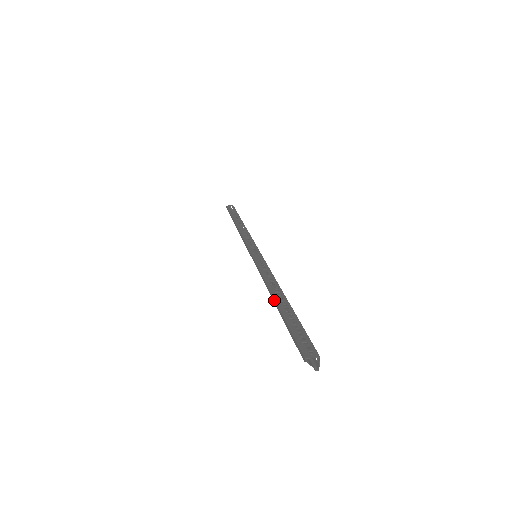
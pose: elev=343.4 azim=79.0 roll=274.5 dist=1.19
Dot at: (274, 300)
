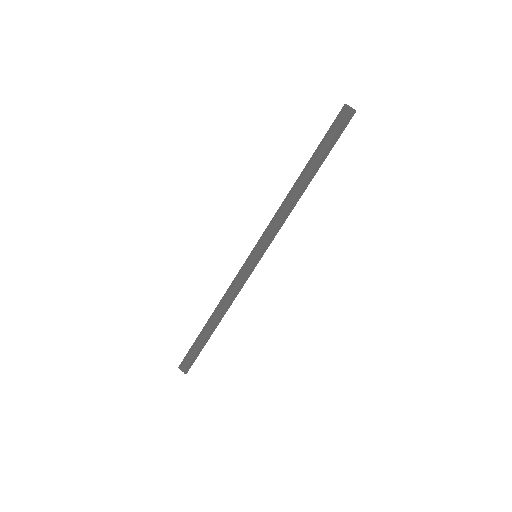
Dot at: (301, 173)
